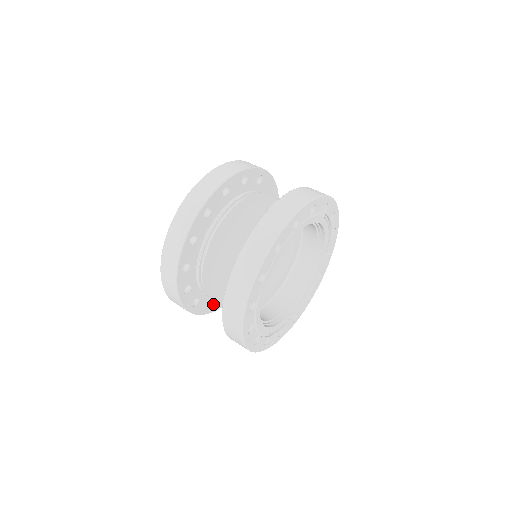
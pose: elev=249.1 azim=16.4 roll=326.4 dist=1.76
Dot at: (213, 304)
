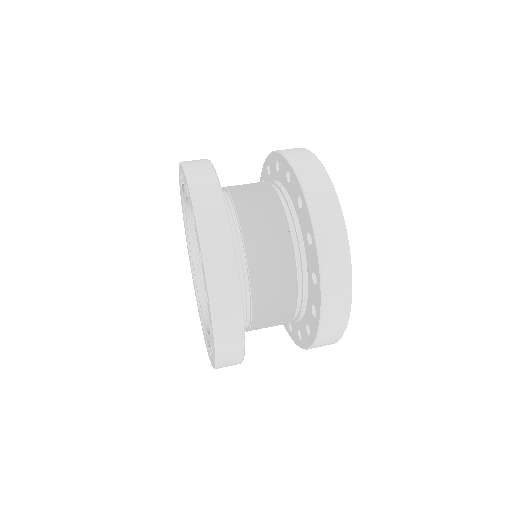
Dot at: occluded
